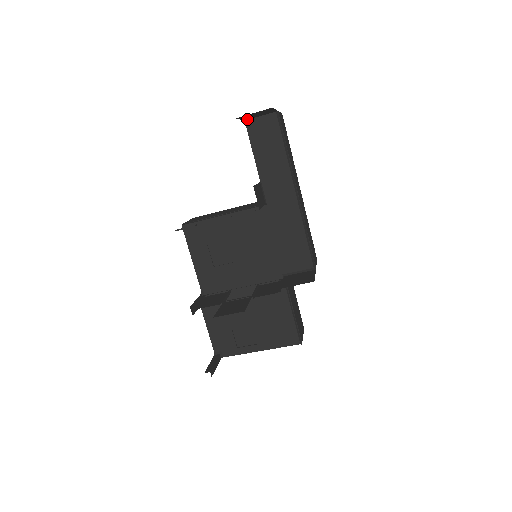
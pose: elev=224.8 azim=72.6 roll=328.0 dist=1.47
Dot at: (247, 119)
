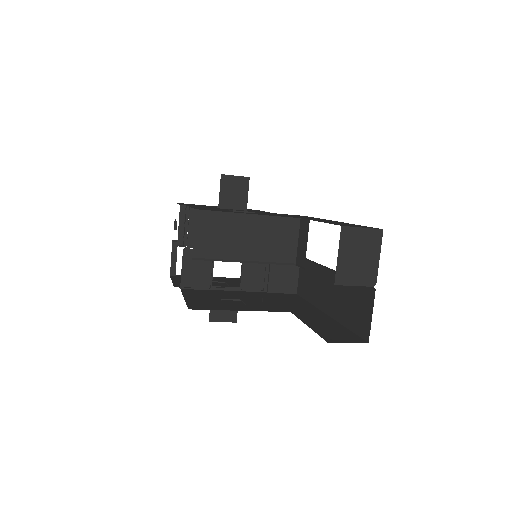
Dot at: occluded
